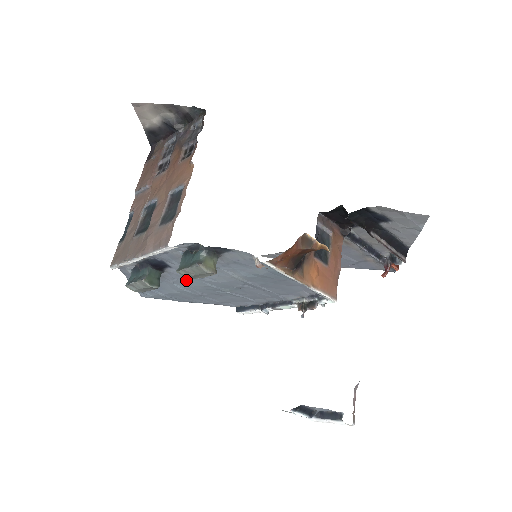
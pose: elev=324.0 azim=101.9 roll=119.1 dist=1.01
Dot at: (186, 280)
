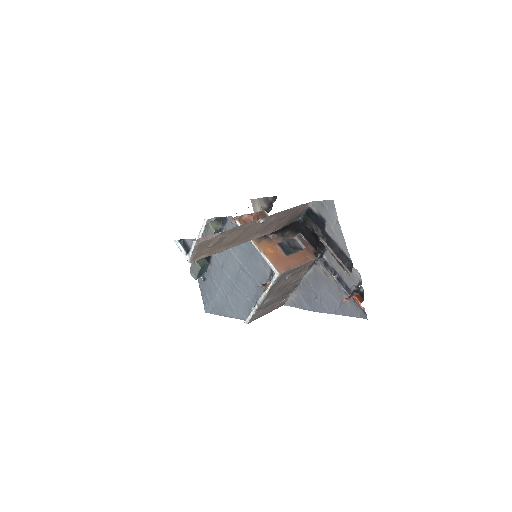
Dot at: (218, 272)
